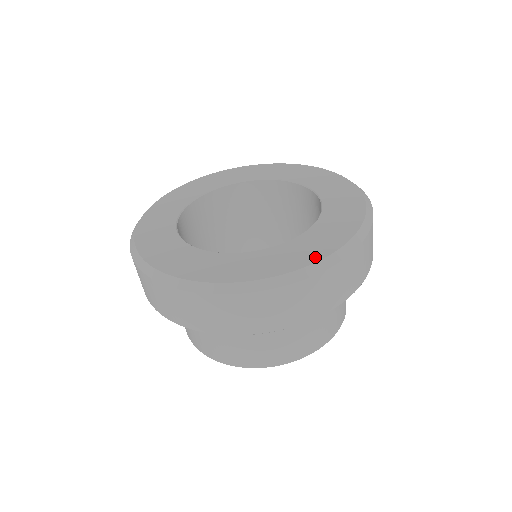
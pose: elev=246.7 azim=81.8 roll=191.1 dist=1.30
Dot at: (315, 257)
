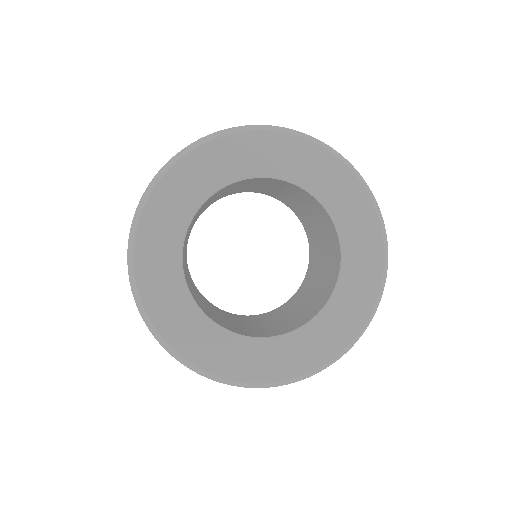
Dot at: (317, 362)
